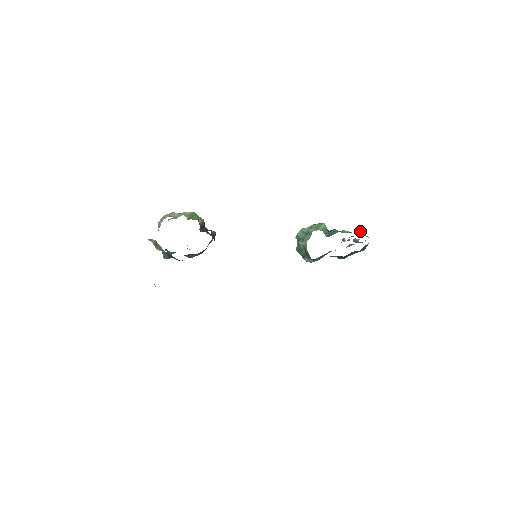
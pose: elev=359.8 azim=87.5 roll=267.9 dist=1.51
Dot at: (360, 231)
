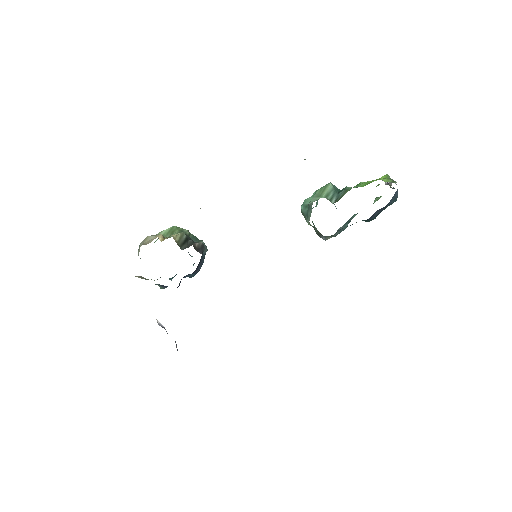
Dot at: (382, 176)
